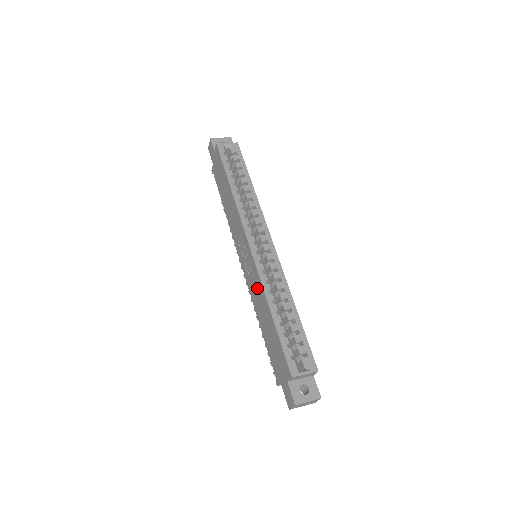
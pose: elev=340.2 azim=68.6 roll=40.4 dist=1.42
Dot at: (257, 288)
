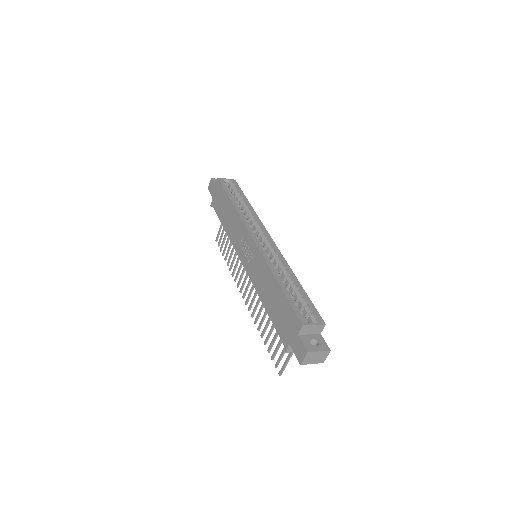
Dot at: (261, 271)
